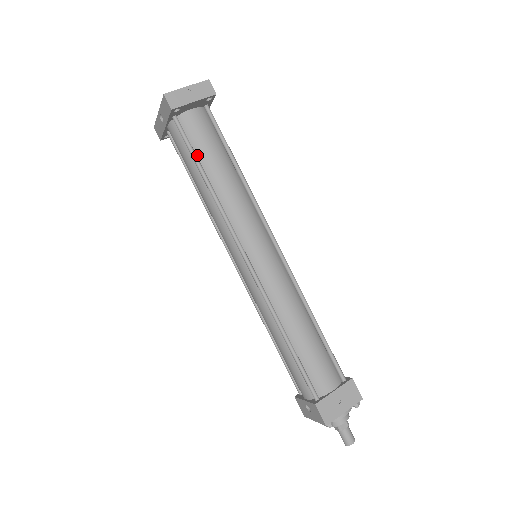
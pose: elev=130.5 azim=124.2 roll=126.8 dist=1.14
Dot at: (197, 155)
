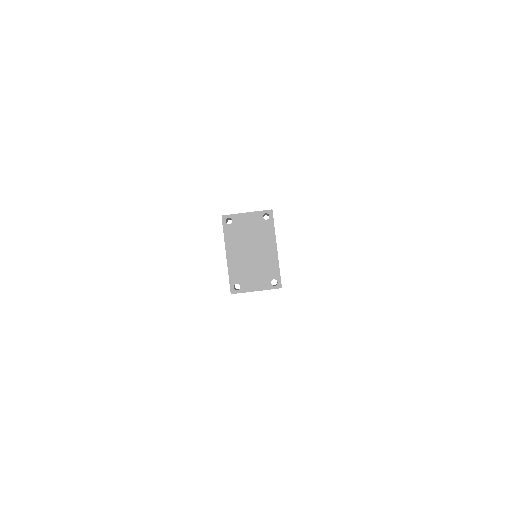
Dot at: occluded
